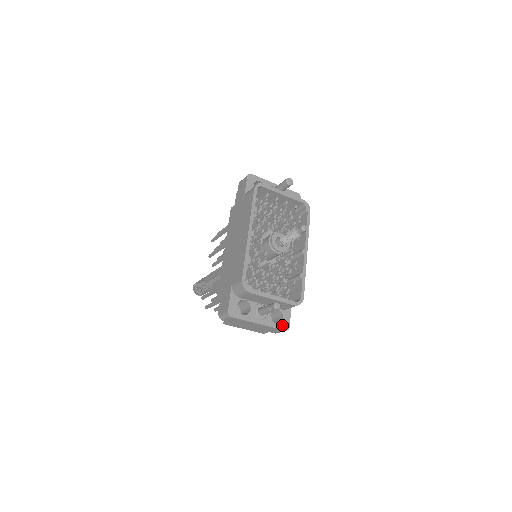
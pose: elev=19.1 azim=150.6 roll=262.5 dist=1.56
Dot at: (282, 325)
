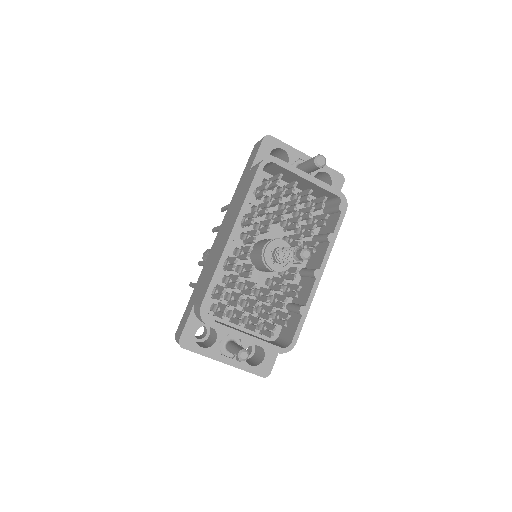
Dot at: (259, 369)
